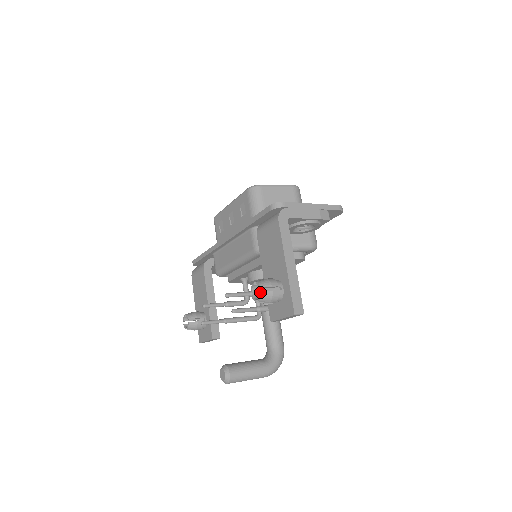
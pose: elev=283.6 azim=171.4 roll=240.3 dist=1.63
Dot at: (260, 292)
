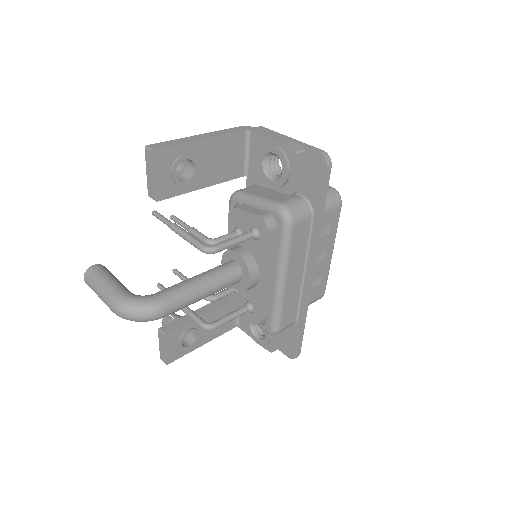
Dot at: occluded
